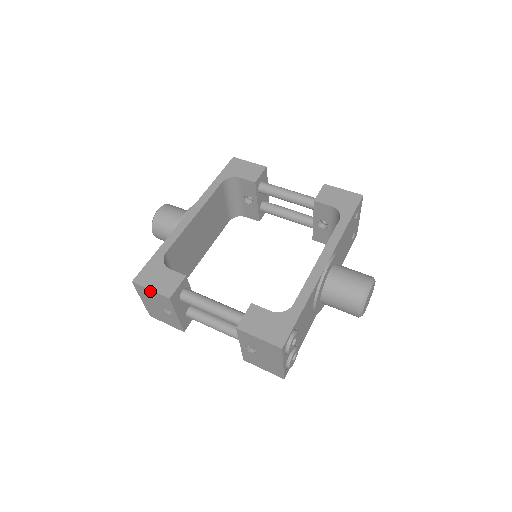
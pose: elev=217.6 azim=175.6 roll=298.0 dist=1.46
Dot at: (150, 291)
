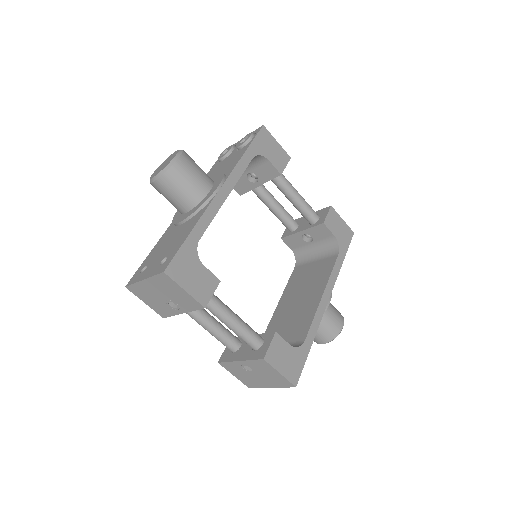
Dot at: (182, 290)
